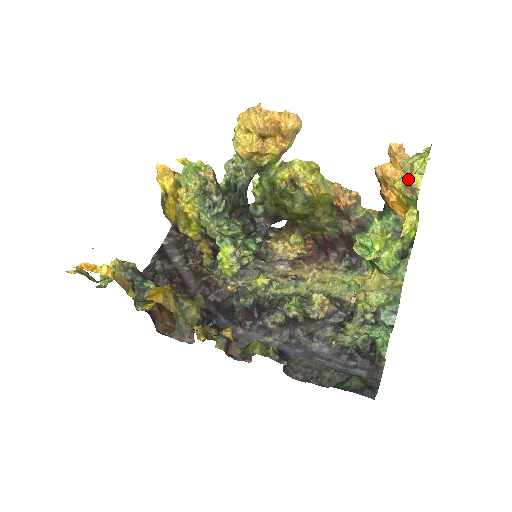
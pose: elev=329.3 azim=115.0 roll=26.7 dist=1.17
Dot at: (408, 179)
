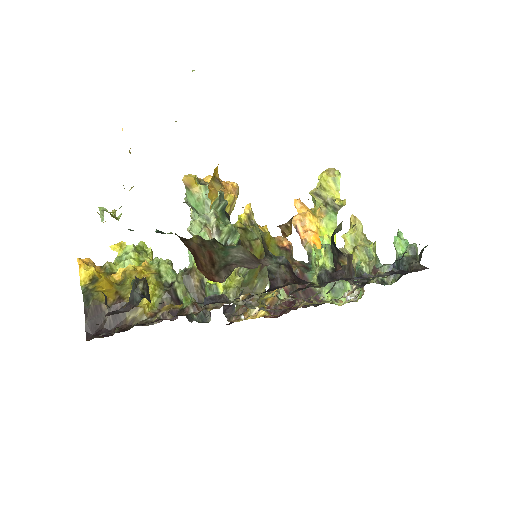
Dot at: (327, 169)
